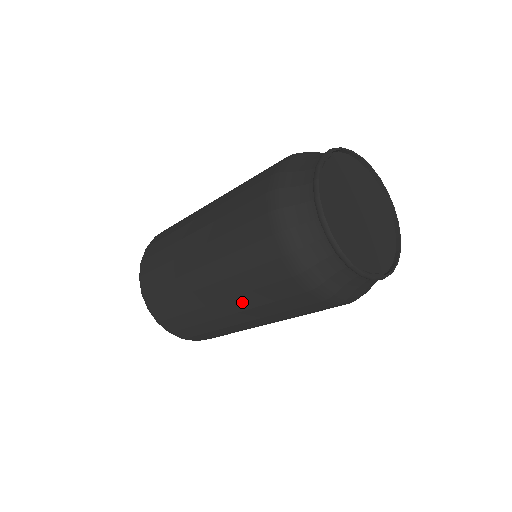
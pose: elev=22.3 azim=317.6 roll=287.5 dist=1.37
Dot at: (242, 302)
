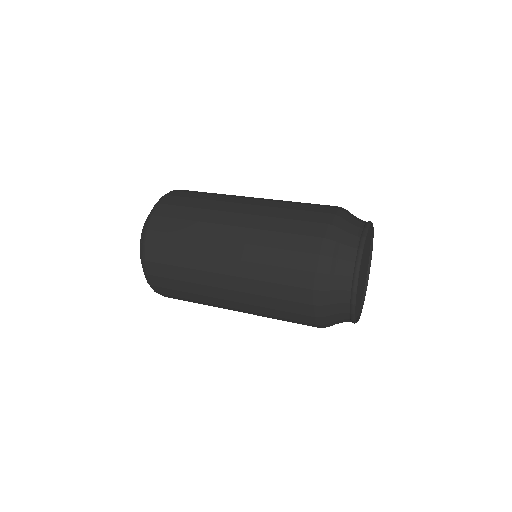
Dot at: occluded
